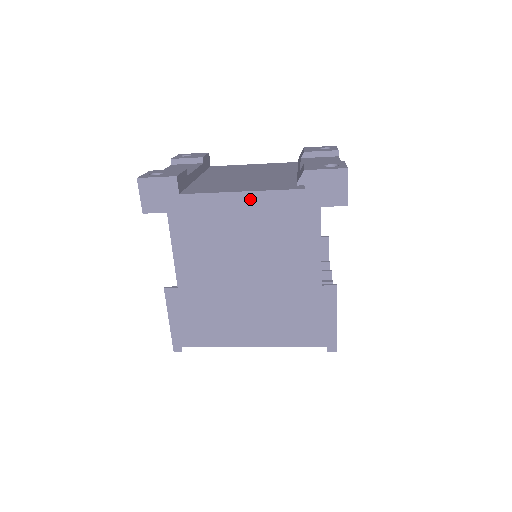
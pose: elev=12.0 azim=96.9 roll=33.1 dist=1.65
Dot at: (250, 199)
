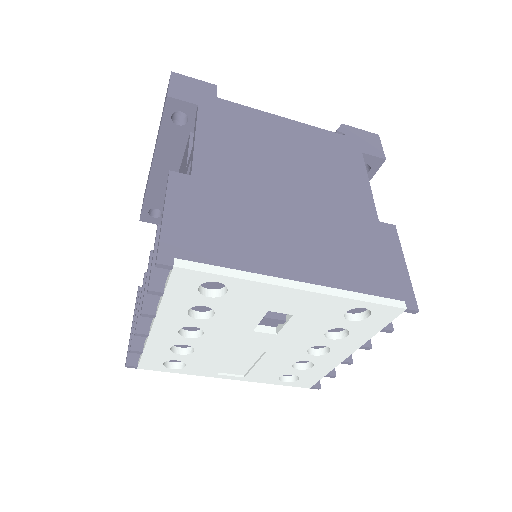
Dot at: (293, 125)
